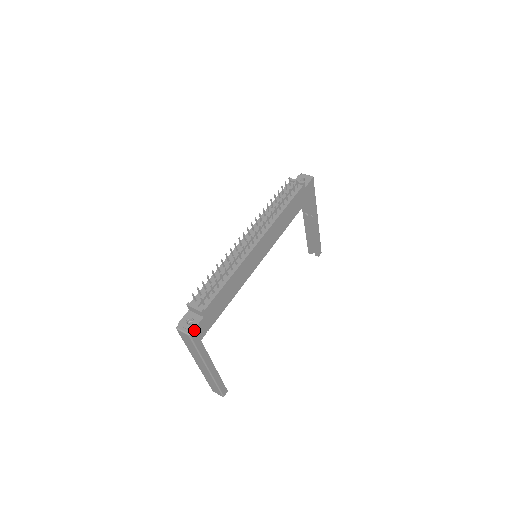
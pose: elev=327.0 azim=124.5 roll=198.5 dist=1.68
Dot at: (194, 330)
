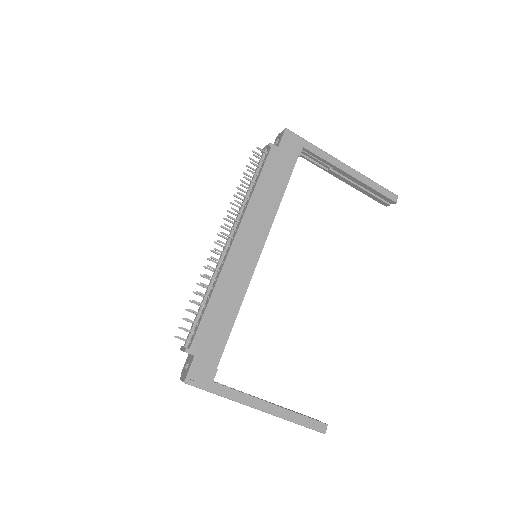
Dot at: (188, 375)
